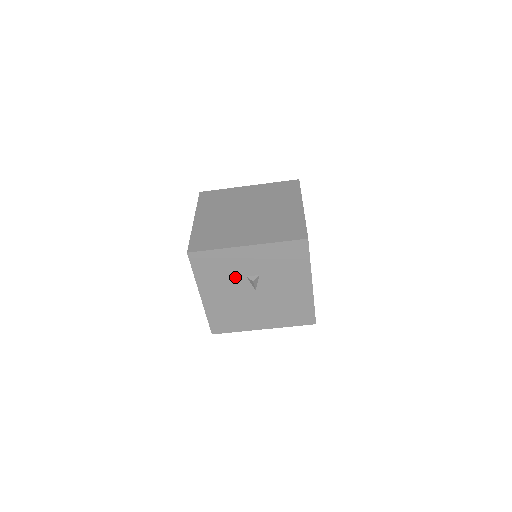
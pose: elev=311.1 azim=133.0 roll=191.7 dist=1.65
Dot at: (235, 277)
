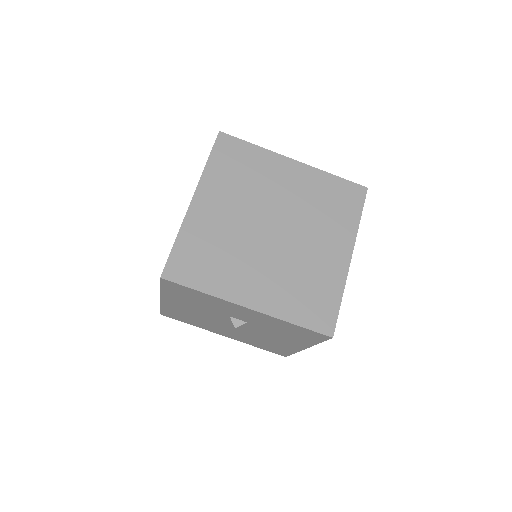
Dot at: (215, 311)
